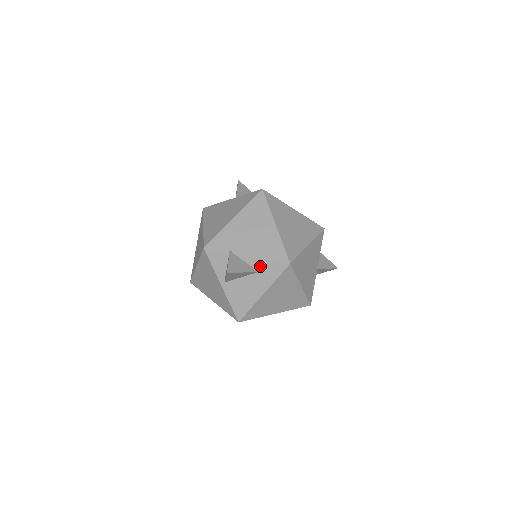
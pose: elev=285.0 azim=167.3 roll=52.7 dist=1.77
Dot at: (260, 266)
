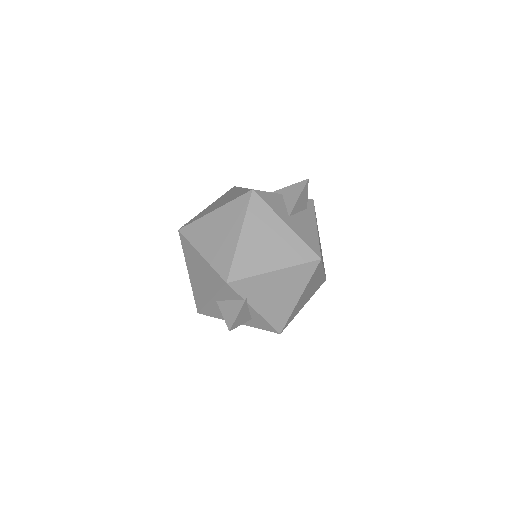
Dot at: (257, 319)
